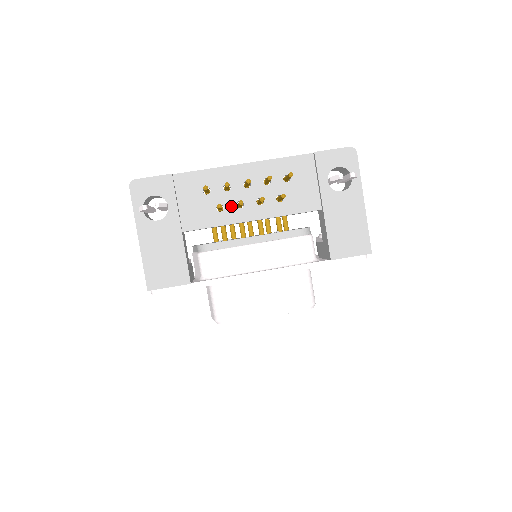
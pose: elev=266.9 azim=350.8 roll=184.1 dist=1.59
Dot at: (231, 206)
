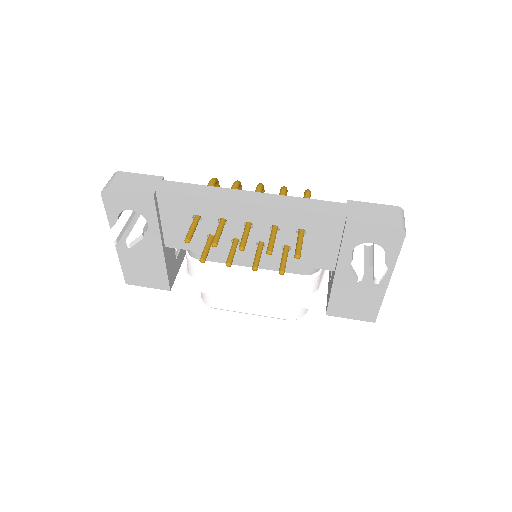
Dot at: (225, 240)
